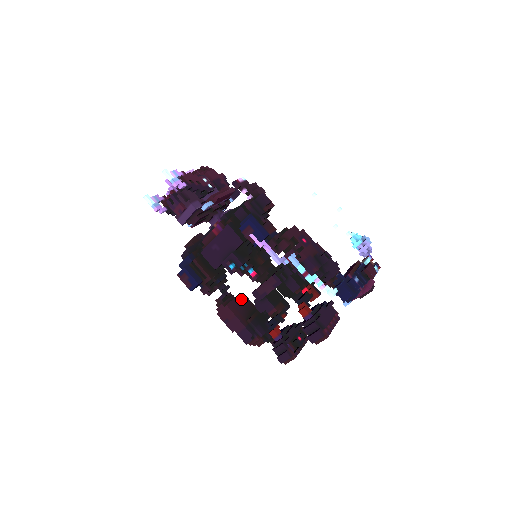
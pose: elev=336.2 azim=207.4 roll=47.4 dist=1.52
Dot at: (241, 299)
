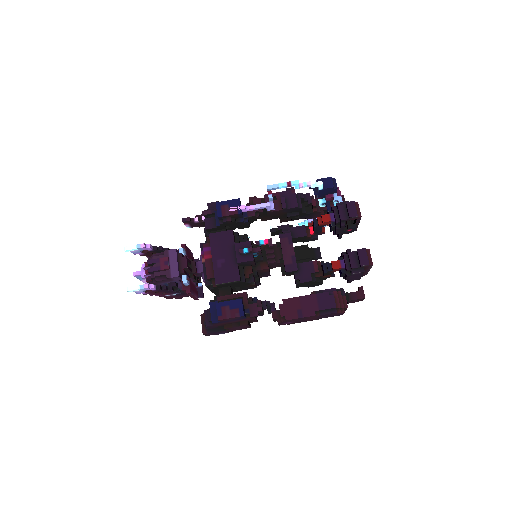
Dot at: occluded
